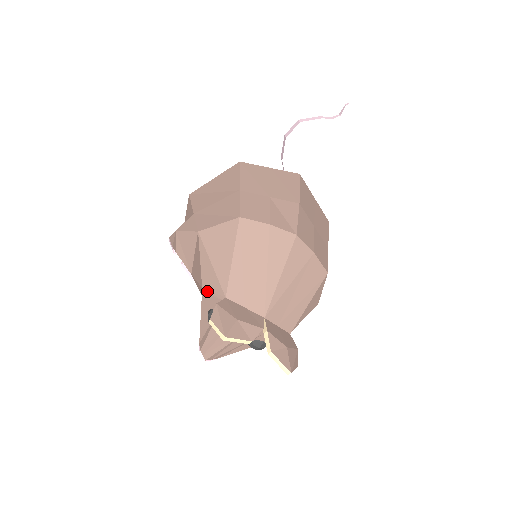
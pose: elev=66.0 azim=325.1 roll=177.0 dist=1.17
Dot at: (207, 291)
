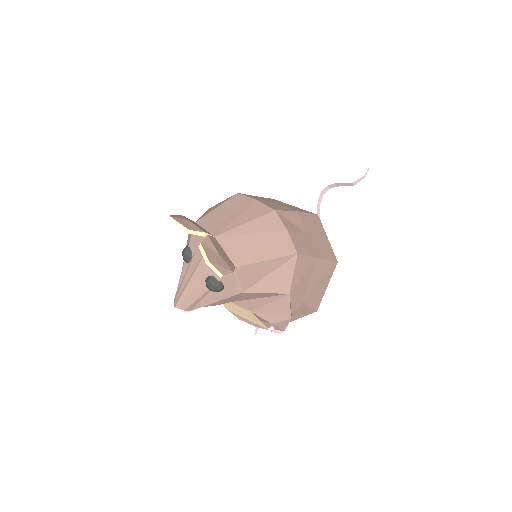
Dot at: occluded
